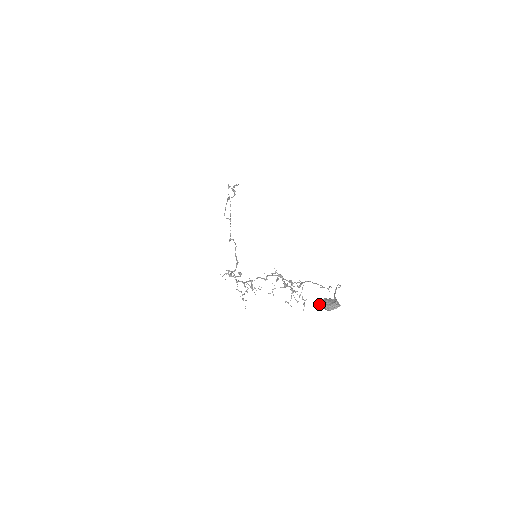
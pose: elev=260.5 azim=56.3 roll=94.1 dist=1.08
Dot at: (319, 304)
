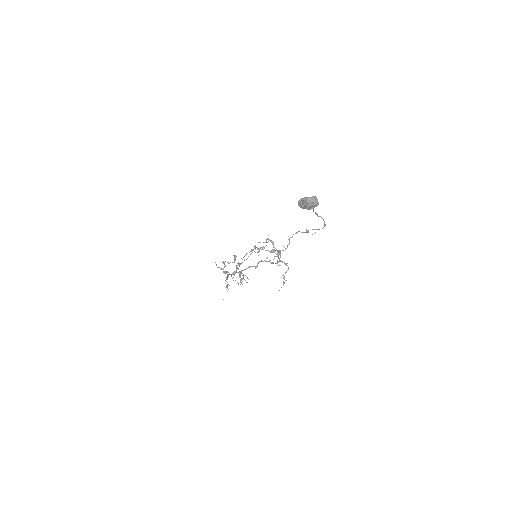
Dot at: (299, 200)
